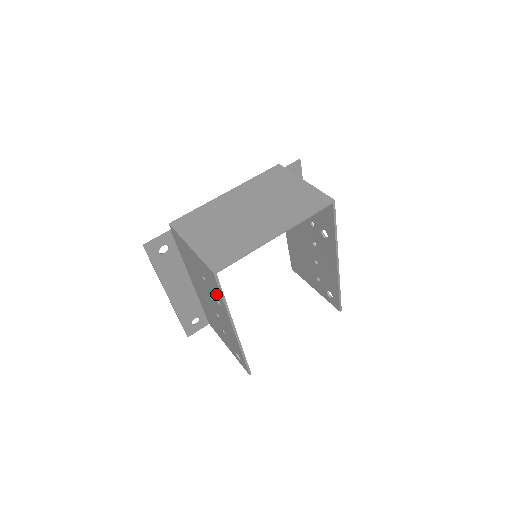
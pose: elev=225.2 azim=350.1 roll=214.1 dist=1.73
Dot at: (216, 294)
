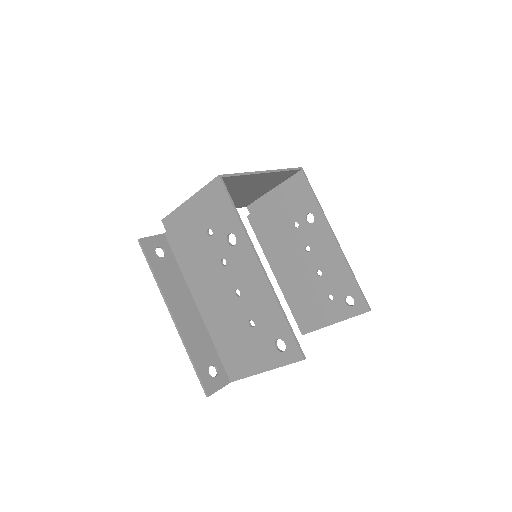
Dot at: (227, 225)
